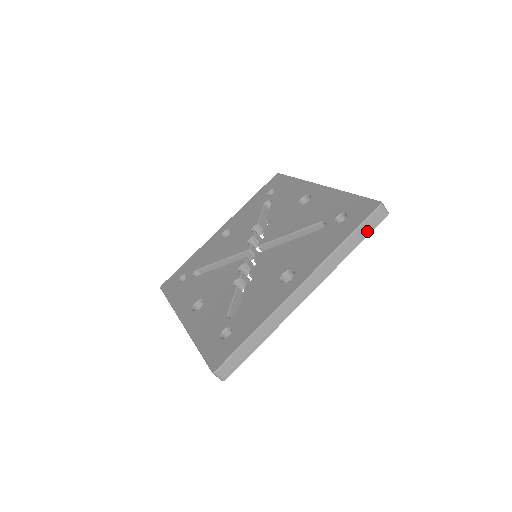
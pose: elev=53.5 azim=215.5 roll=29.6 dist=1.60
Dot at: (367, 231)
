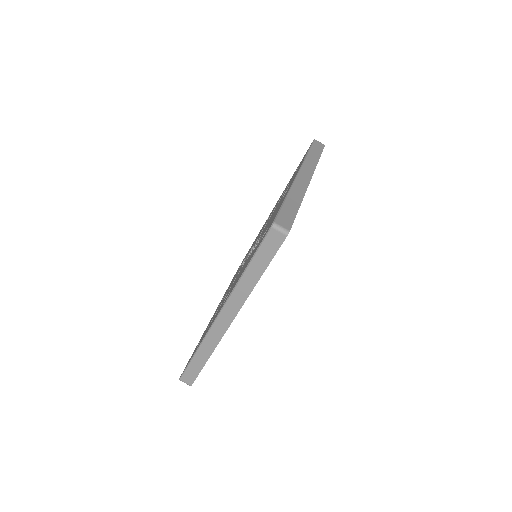
Dot at: (319, 151)
